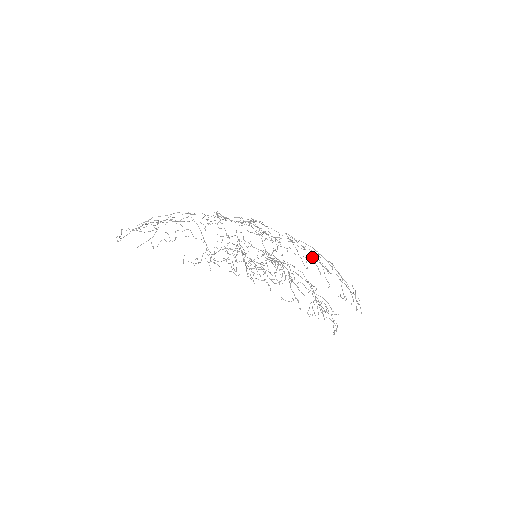
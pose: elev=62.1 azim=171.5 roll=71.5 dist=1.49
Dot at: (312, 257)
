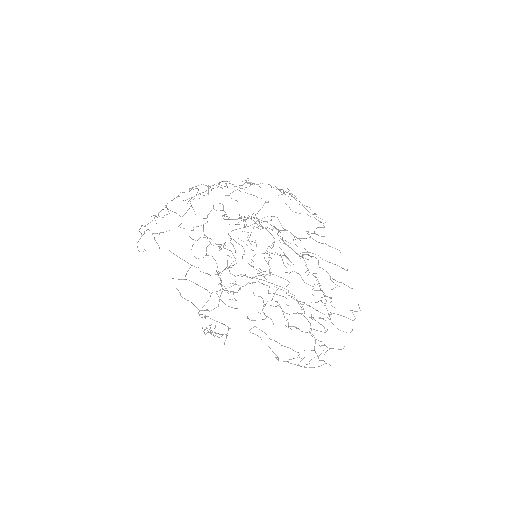
Dot at: (263, 312)
